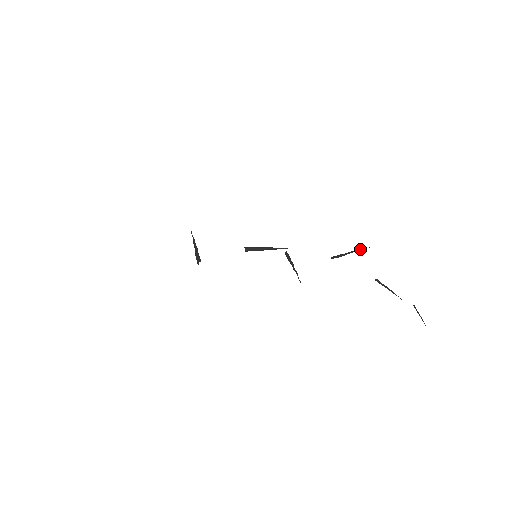
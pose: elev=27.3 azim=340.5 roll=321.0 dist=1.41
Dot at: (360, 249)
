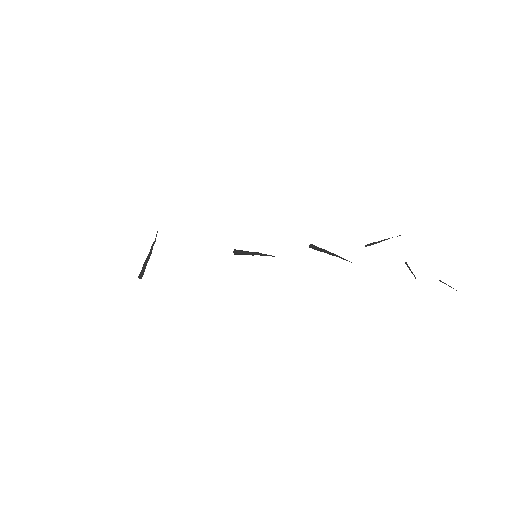
Dot at: occluded
